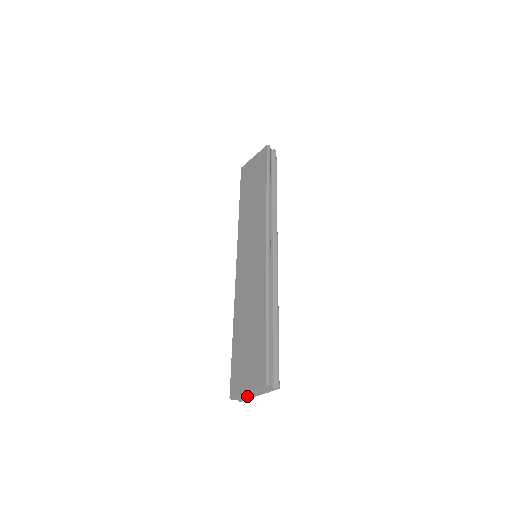
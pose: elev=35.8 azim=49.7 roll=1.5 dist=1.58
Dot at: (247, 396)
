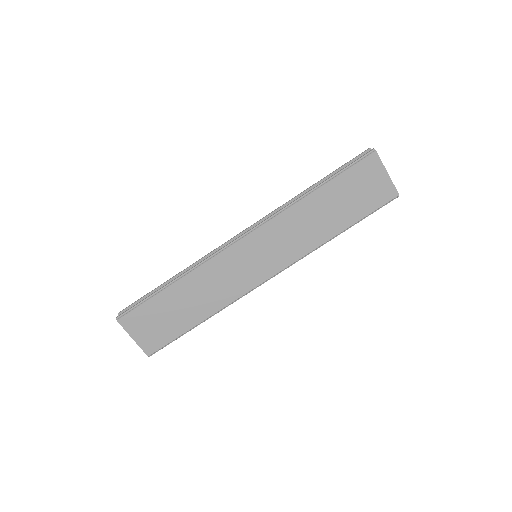
Dot at: occluded
